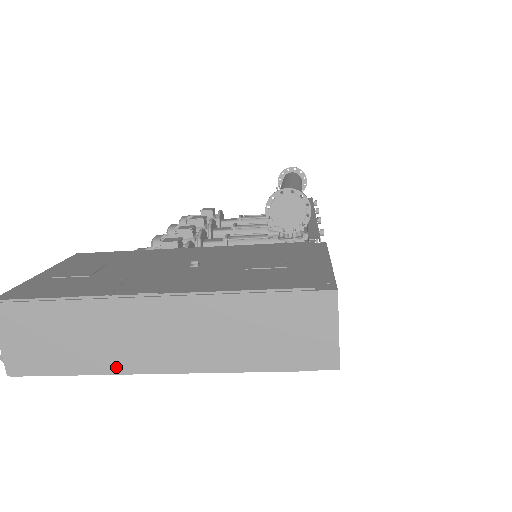
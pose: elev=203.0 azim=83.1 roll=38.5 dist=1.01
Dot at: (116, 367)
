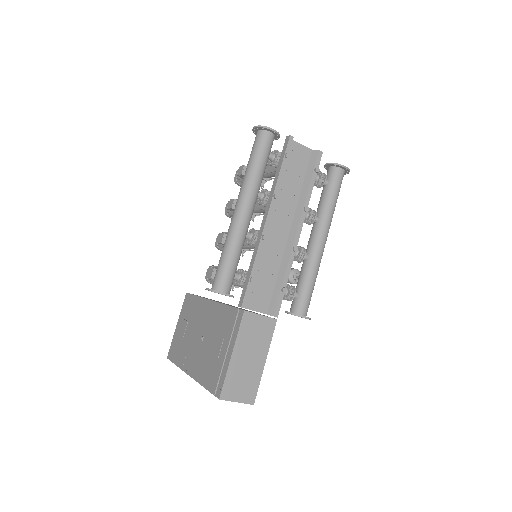
Dot at: occluded
